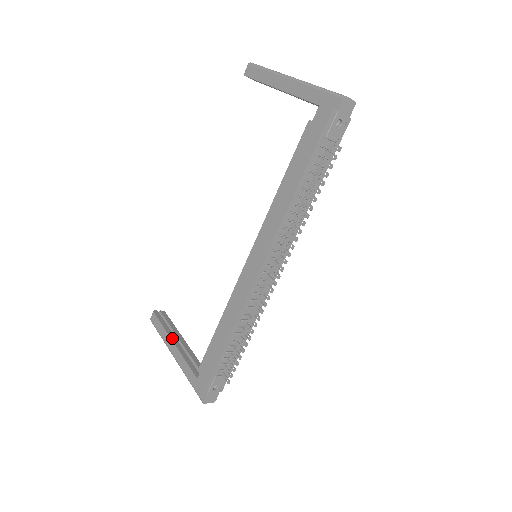
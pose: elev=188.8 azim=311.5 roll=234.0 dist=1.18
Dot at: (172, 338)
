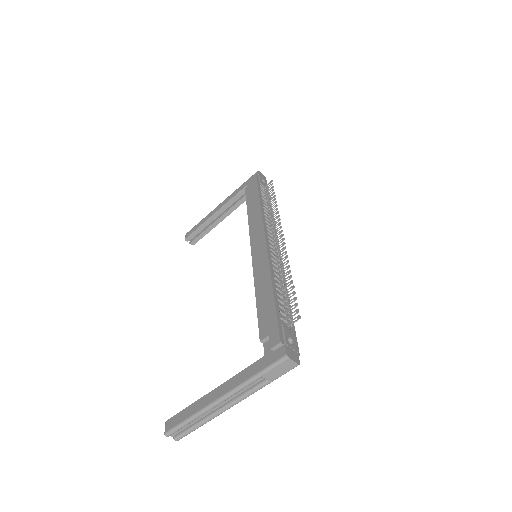
Dot at: (208, 395)
